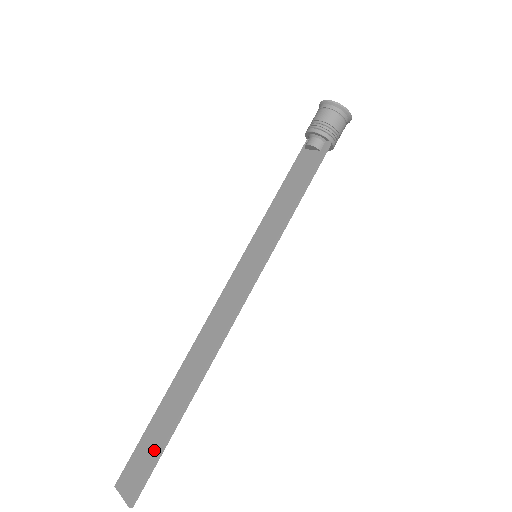
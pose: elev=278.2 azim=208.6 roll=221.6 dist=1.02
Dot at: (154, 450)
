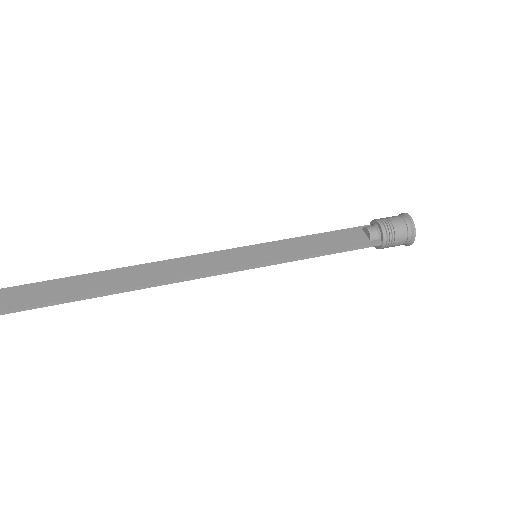
Dot at: (48, 297)
